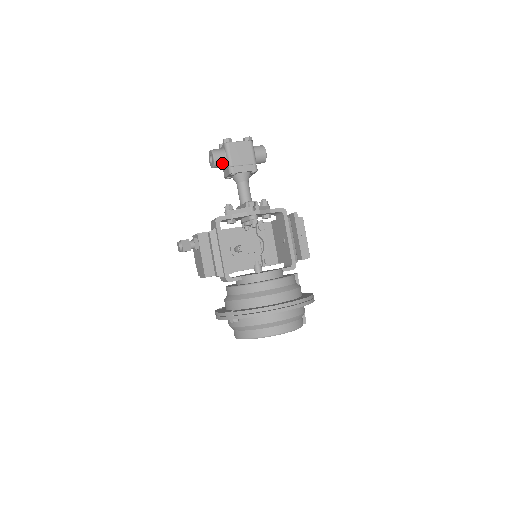
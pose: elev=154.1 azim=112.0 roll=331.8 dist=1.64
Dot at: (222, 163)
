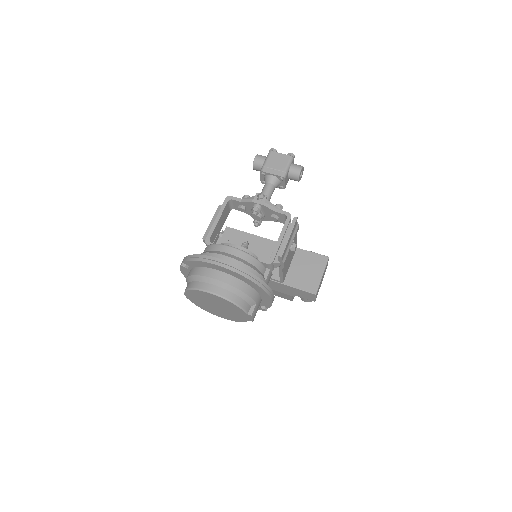
Dot at: (260, 165)
